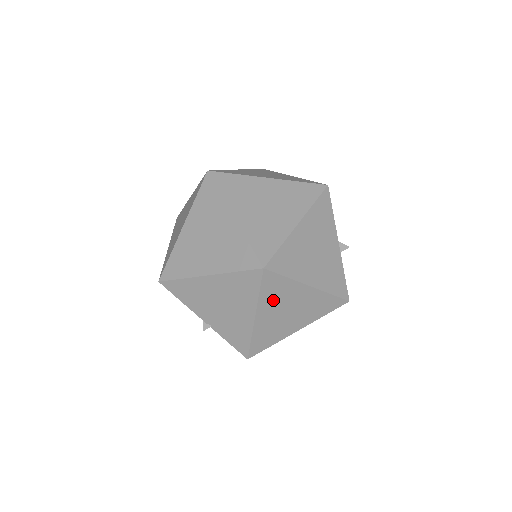
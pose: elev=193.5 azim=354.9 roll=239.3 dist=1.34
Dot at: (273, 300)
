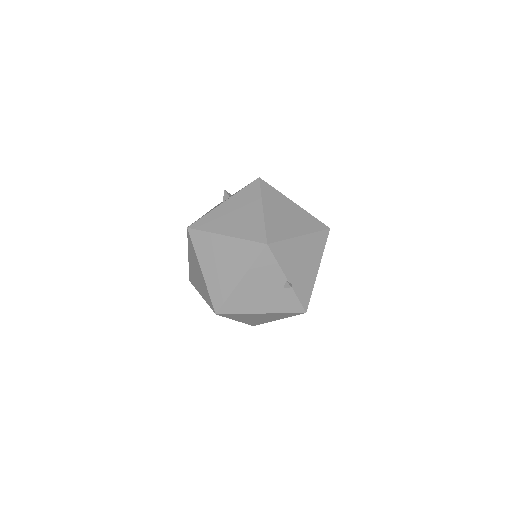
Dot at: occluded
